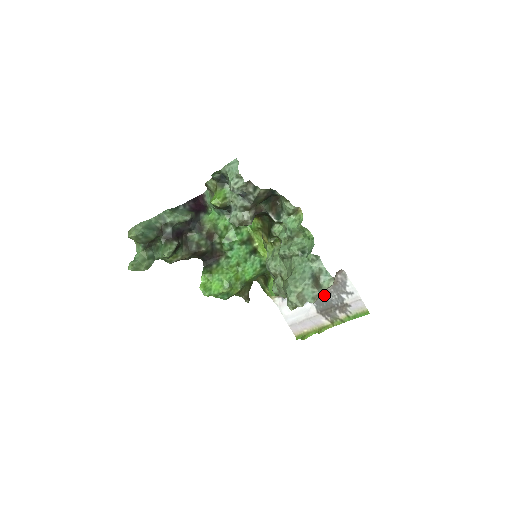
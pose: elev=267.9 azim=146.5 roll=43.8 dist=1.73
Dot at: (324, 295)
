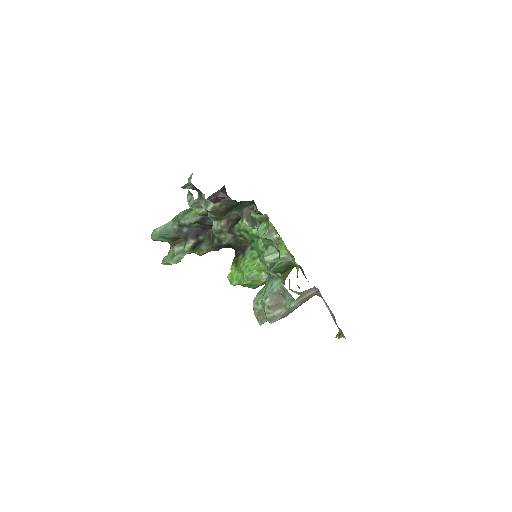
Dot at: occluded
